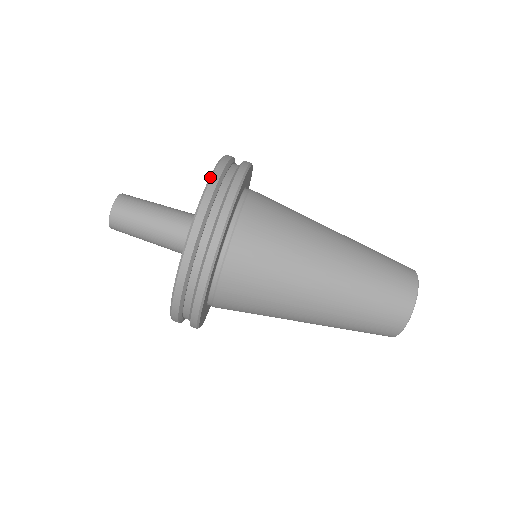
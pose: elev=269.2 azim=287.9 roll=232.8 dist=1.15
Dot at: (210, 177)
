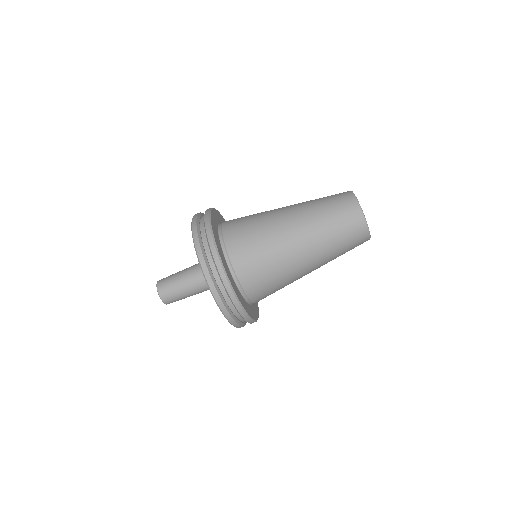
Dot at: (192, 235)
